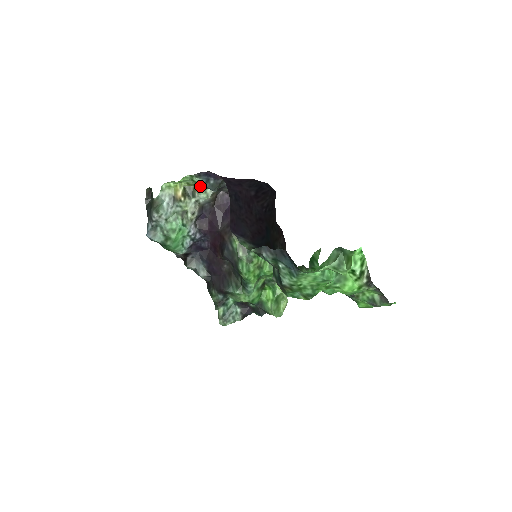
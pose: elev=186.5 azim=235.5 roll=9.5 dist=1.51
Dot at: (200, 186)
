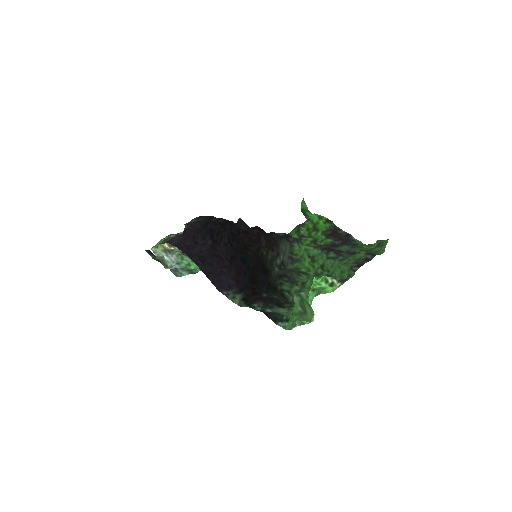
Dot at: (174, 234)
